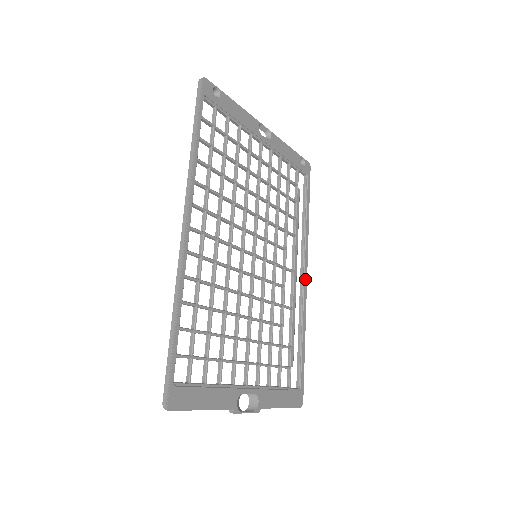
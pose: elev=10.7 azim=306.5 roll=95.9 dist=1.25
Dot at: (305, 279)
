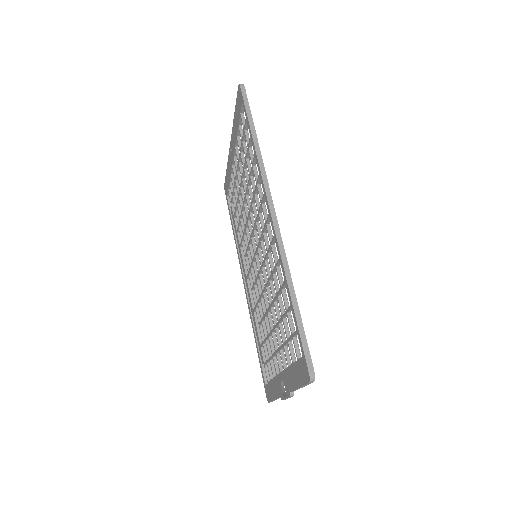
Dot at: occluded
